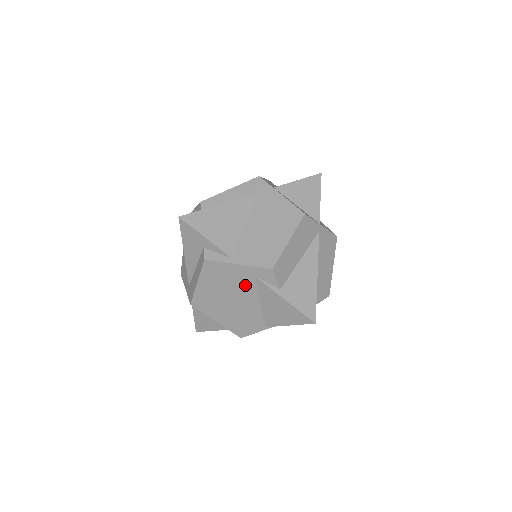
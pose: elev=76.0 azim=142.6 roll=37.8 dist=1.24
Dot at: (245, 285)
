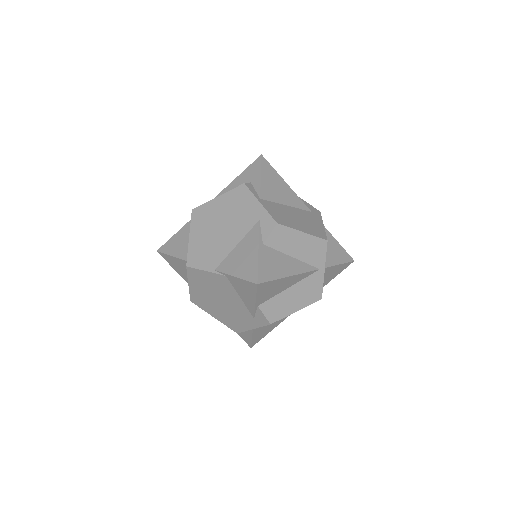
Dot at: (245, 222)
